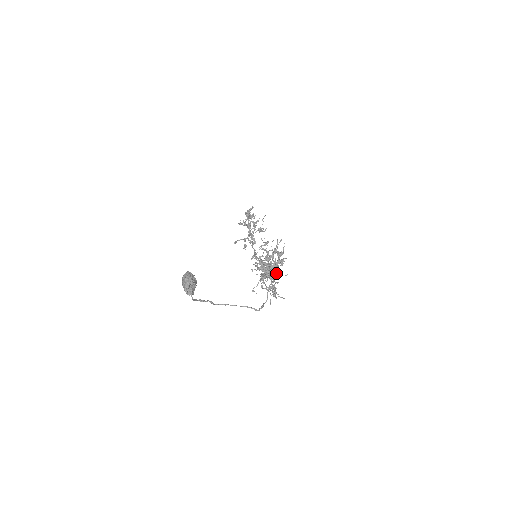
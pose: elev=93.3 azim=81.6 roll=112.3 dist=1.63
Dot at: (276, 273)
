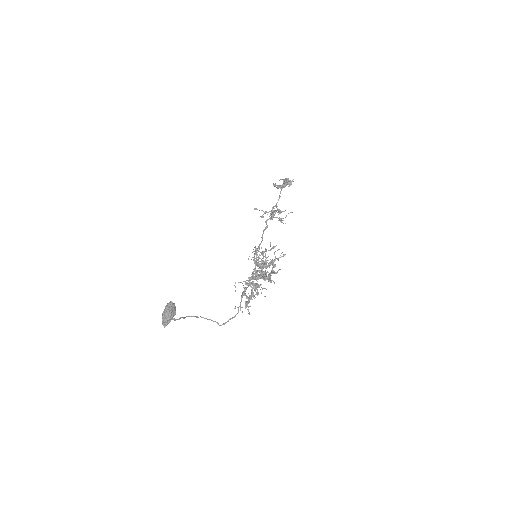
Dot at: (260, 285)
